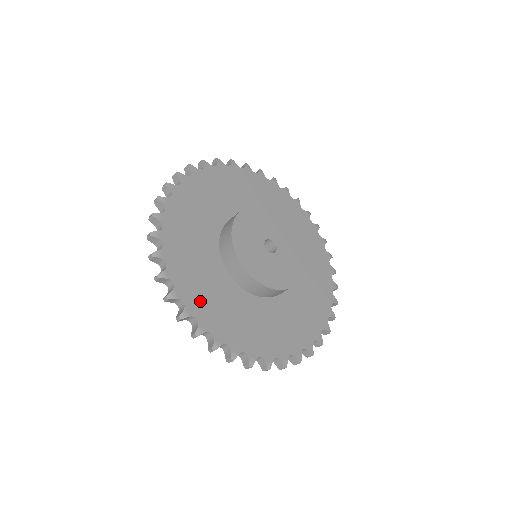
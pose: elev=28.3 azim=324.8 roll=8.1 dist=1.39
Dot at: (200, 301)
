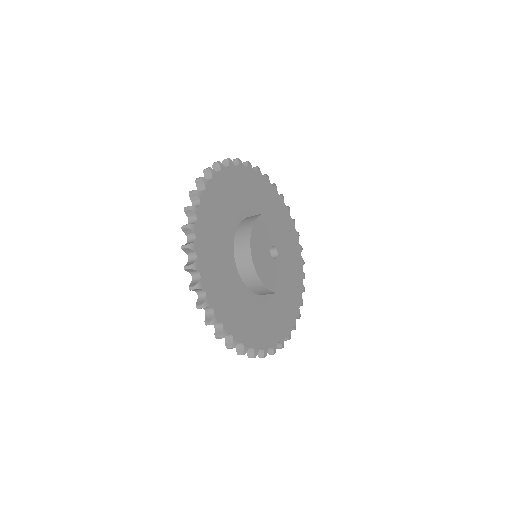
Dot at: (264, 335)
